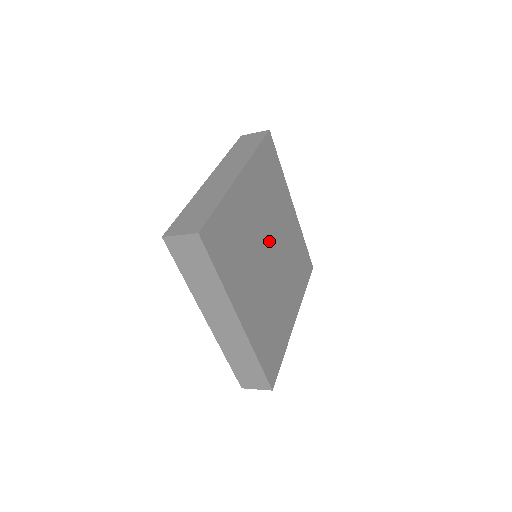
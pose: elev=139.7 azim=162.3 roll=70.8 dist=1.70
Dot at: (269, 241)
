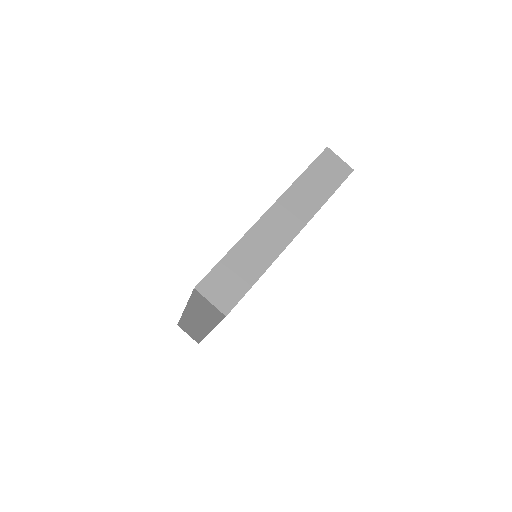
Dot at: occluded
